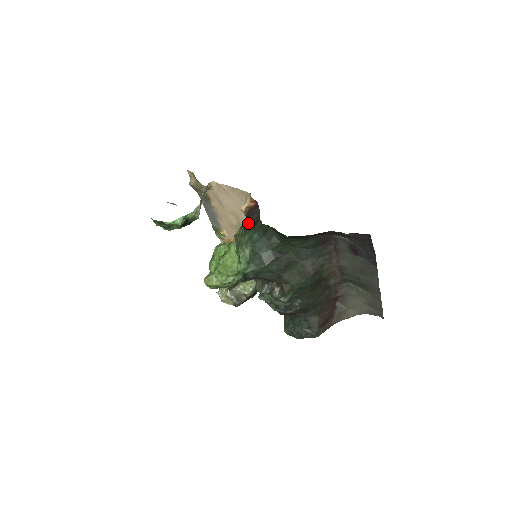
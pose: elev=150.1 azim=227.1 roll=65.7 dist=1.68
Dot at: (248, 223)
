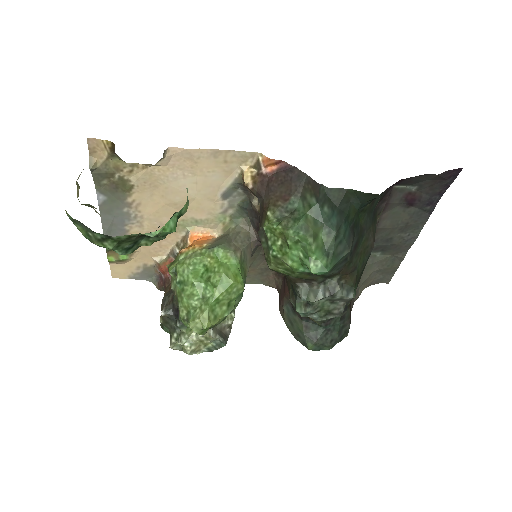
Dot at: (292, 196)
